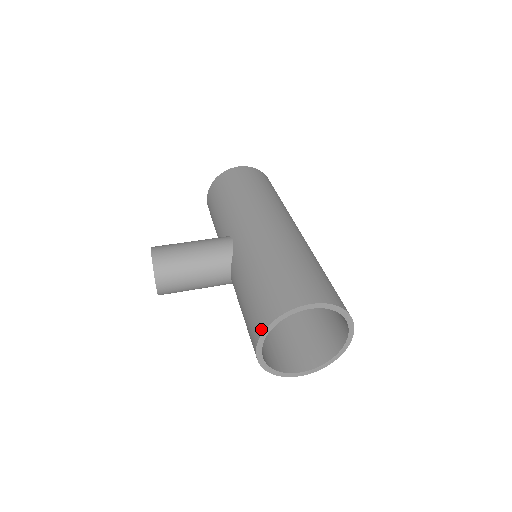
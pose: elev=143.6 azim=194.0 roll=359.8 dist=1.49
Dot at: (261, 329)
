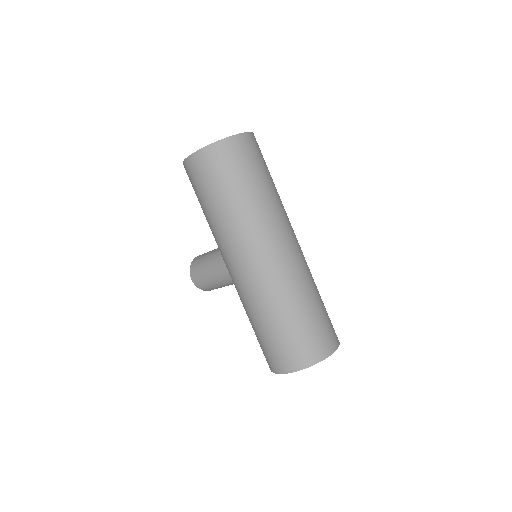
Dot at: occluded
